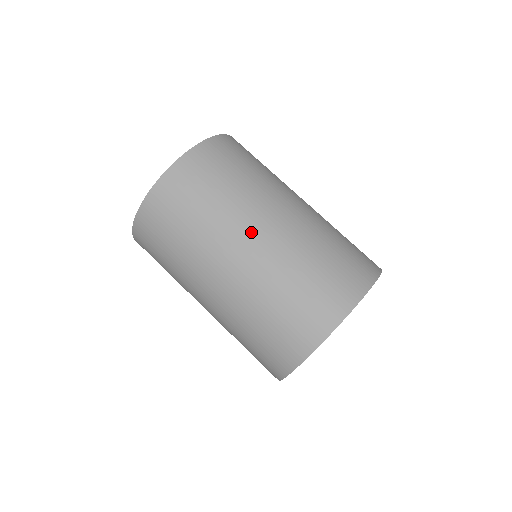
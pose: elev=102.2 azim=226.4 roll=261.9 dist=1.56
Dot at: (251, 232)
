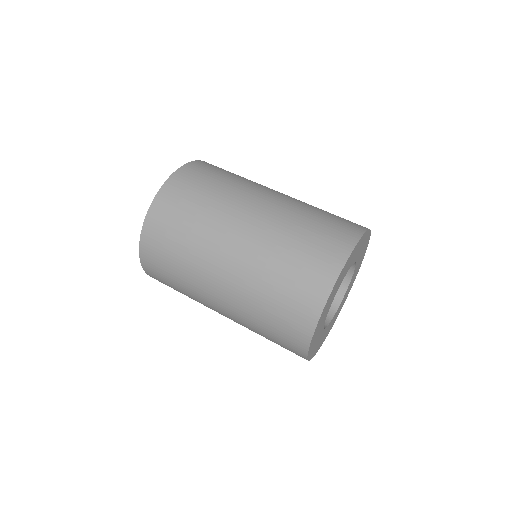
Dot at: (221, 260)
